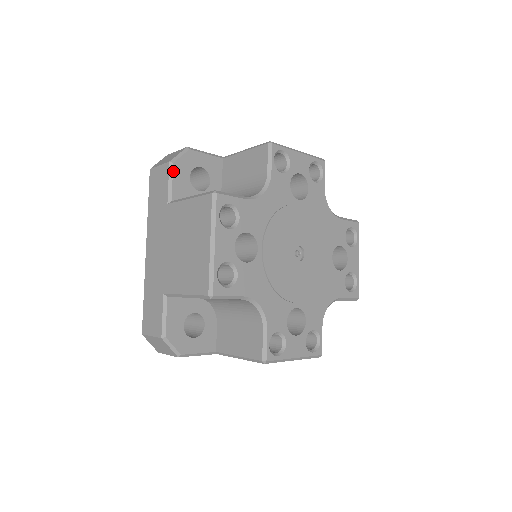
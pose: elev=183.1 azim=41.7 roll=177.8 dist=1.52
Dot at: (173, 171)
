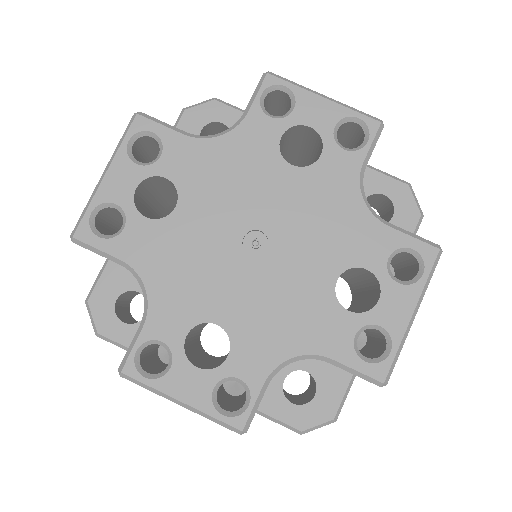
Dot at: (181, 119)
